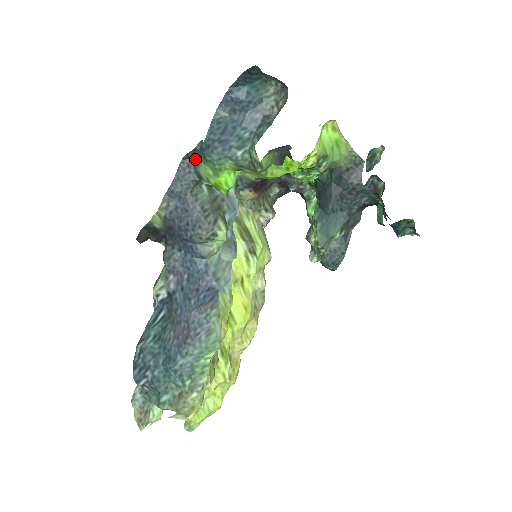
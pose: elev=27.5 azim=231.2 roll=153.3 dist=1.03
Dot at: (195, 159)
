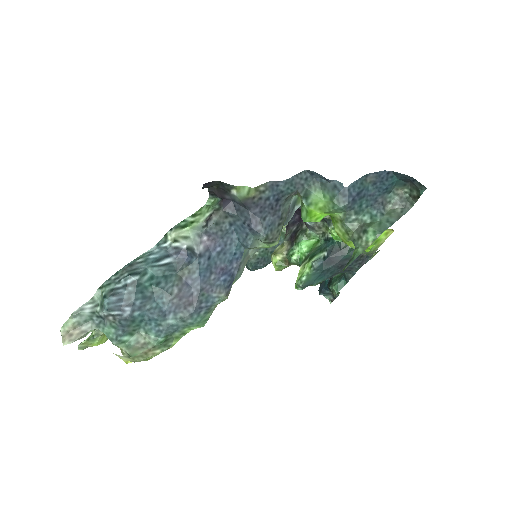
Dot at: (315, 180)
